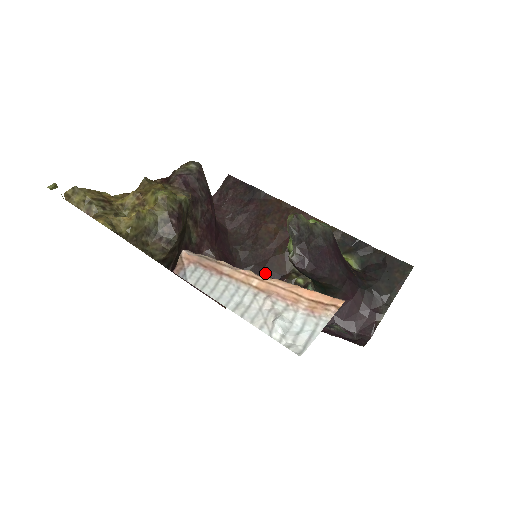
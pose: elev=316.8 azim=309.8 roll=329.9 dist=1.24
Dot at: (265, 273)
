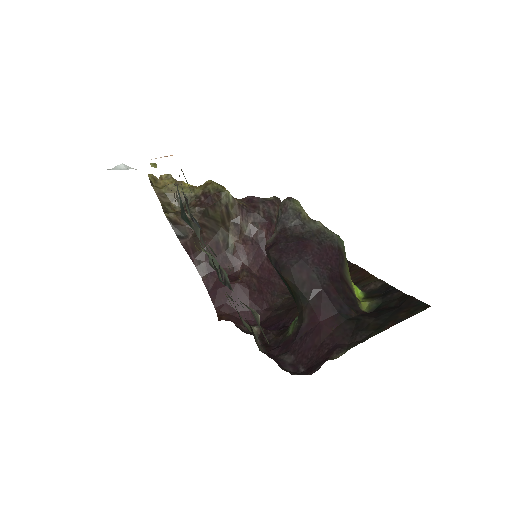
Dot at: (286, 316)
